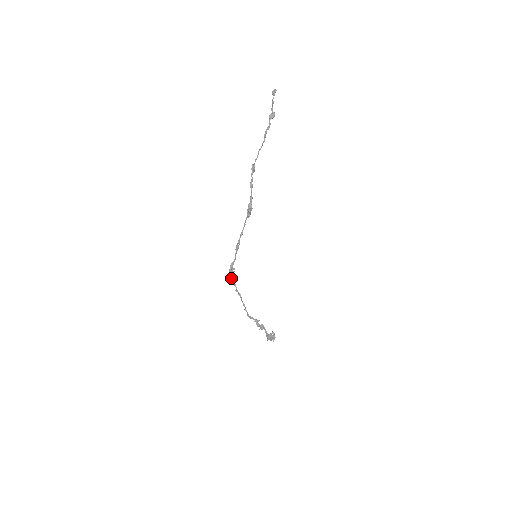
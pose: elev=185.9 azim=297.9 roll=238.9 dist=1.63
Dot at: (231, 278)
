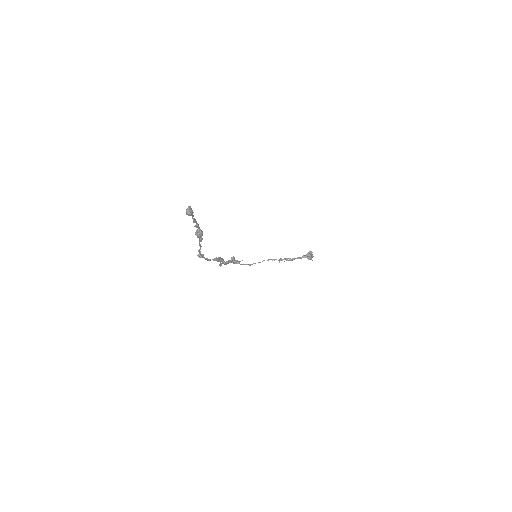
Dot at: occluded
